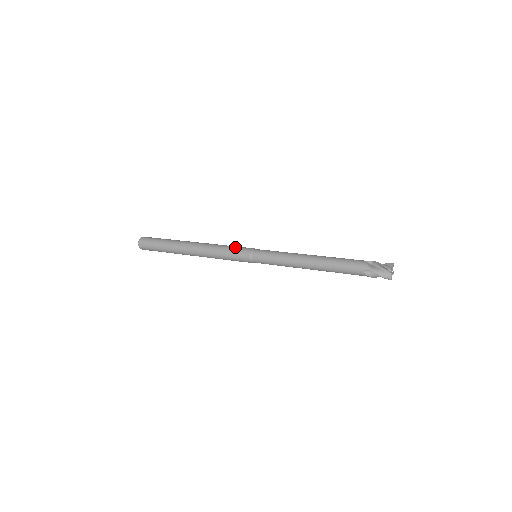
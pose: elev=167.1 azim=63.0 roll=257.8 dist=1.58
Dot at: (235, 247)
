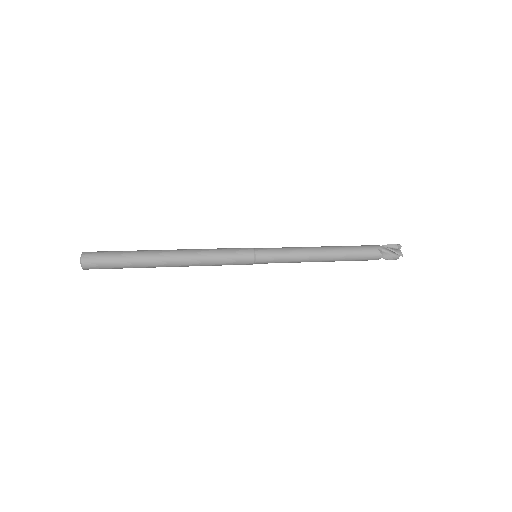
Dot at: (230, 248)
